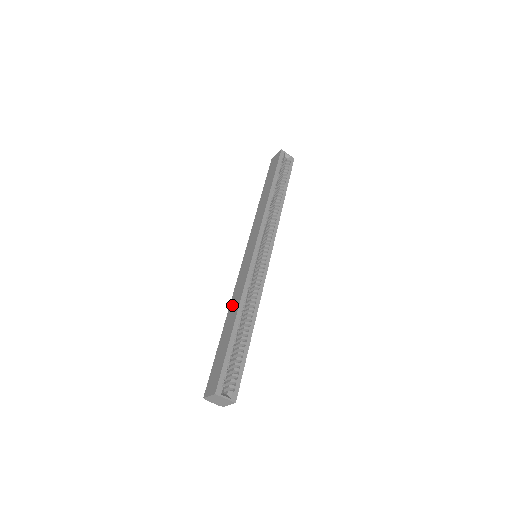
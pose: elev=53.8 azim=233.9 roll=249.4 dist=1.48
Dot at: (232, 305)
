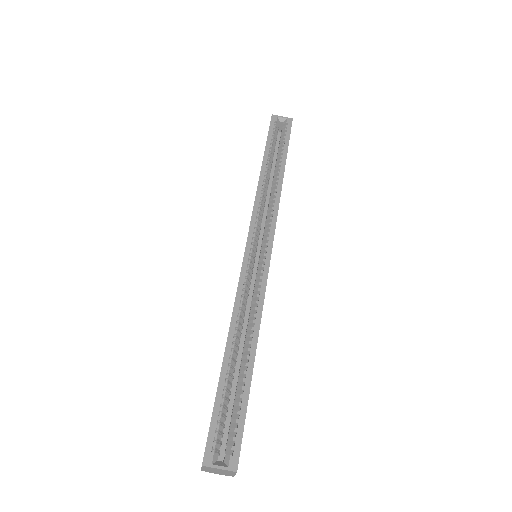
Dot at: occluded
